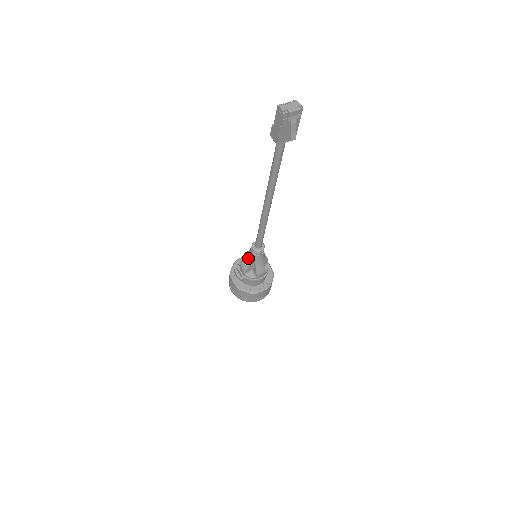
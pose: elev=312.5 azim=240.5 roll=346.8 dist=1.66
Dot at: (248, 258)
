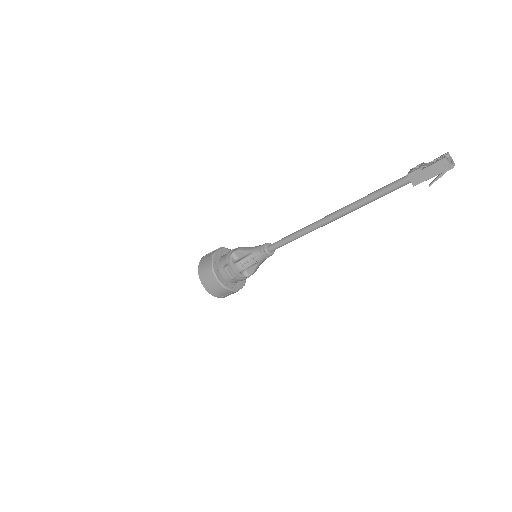
Dot at: (252, 259)
